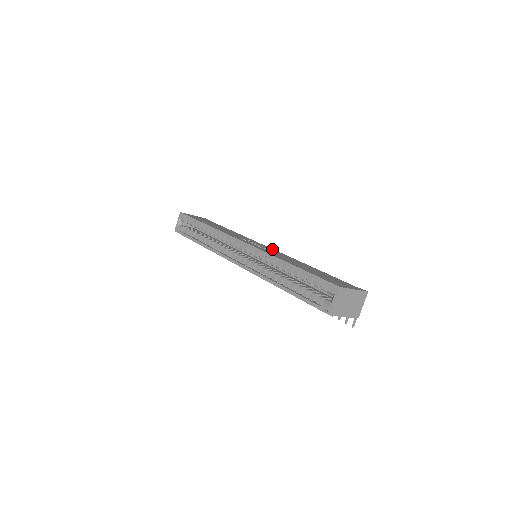
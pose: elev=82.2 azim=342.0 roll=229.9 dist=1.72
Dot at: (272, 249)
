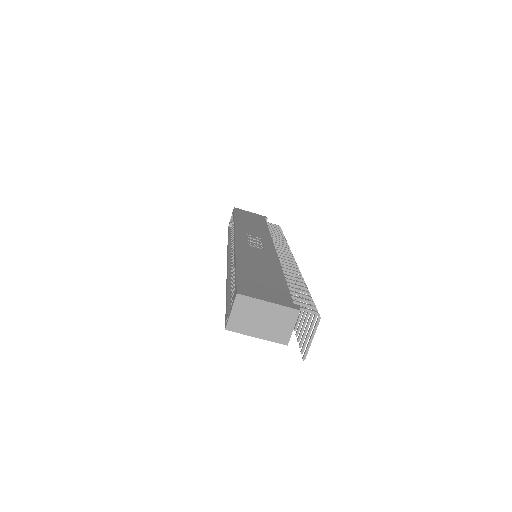
Dot at: (272, 249)
